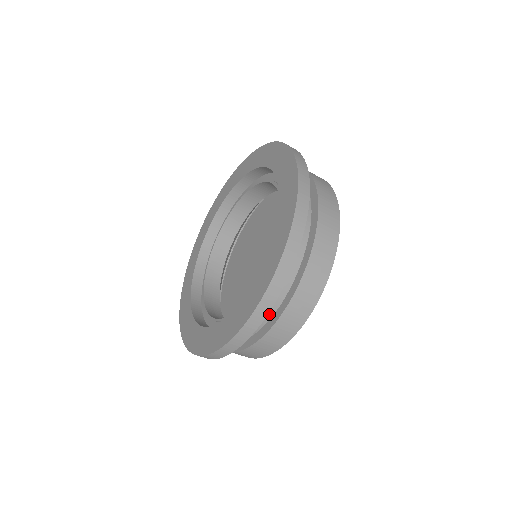
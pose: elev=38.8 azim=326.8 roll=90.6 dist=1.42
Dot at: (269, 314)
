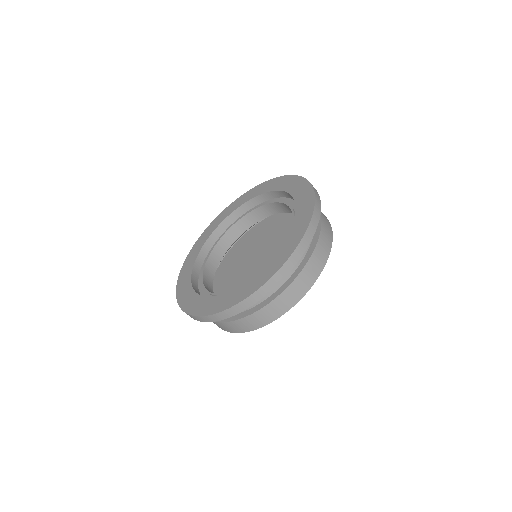
Dot at: (280, 283)
